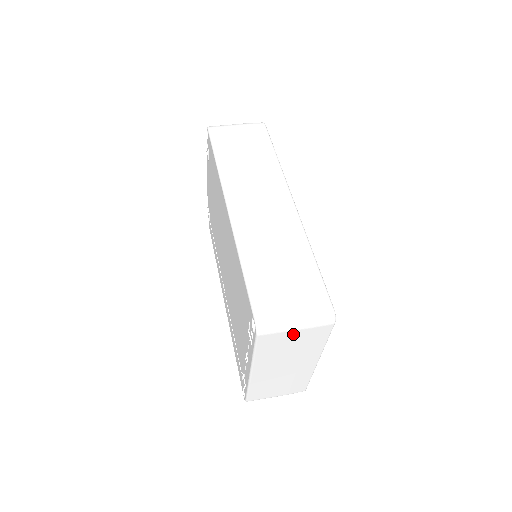
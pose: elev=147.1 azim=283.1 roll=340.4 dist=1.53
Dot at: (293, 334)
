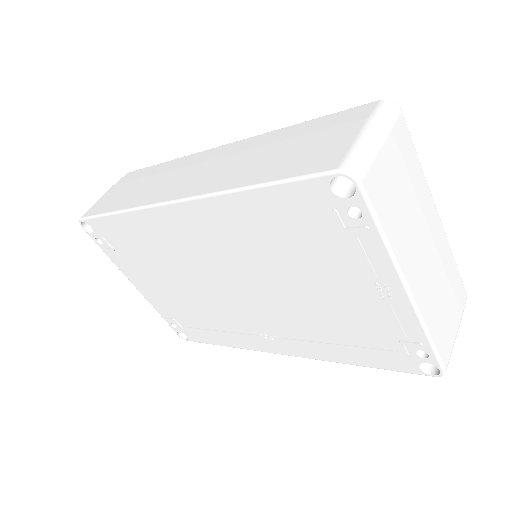
Dot at: (386, 156)
